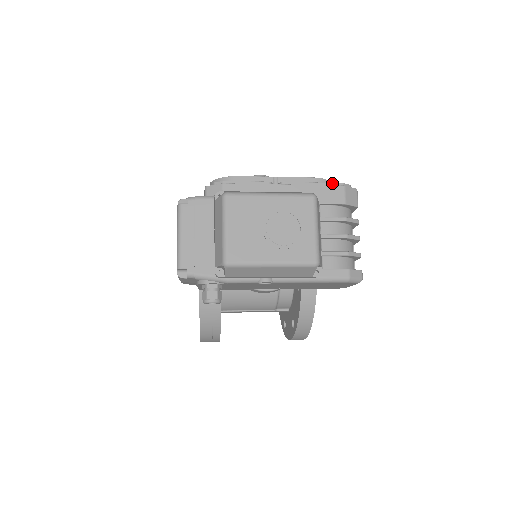
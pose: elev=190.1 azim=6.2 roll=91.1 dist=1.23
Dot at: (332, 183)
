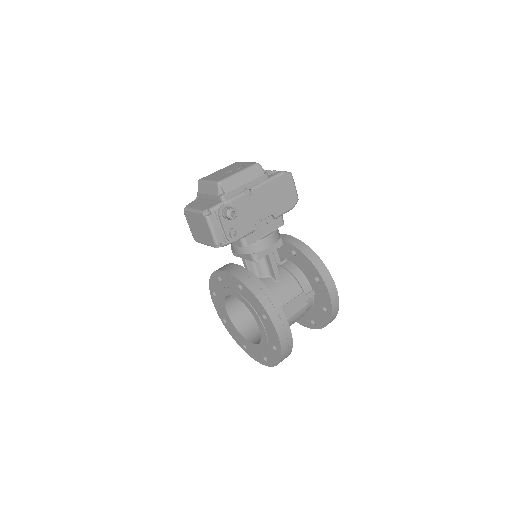
Dot at: occluded
